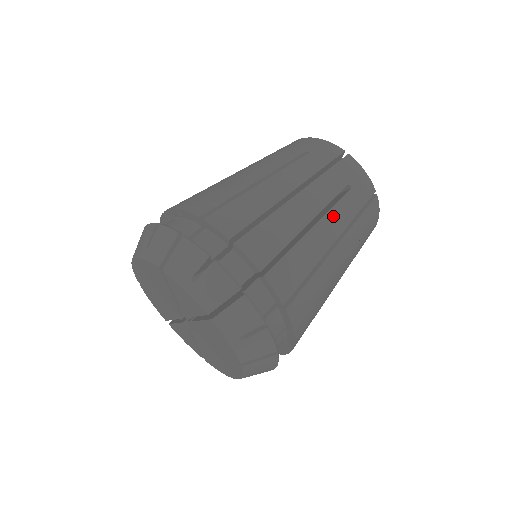
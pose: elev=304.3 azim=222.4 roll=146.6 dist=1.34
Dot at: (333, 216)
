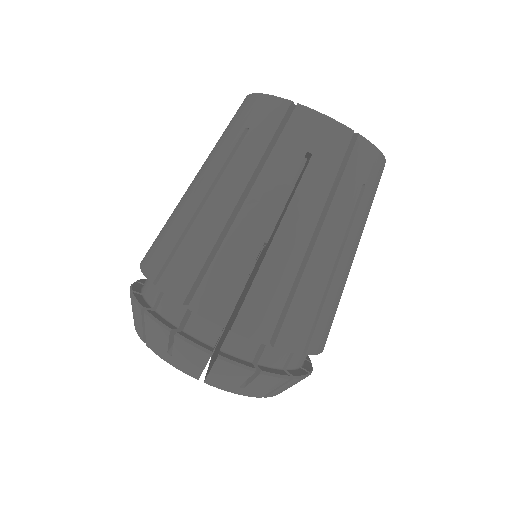
Dot at: (297, 209)
